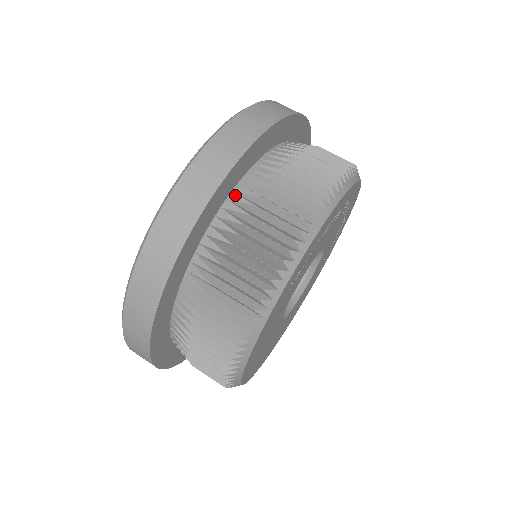
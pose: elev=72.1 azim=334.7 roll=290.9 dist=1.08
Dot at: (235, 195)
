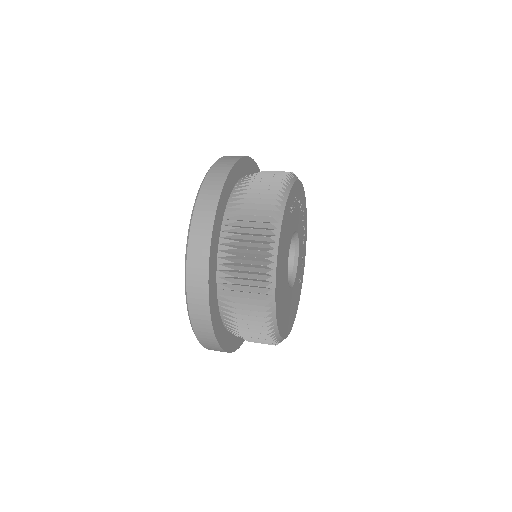
Dot at: (246, 176)
